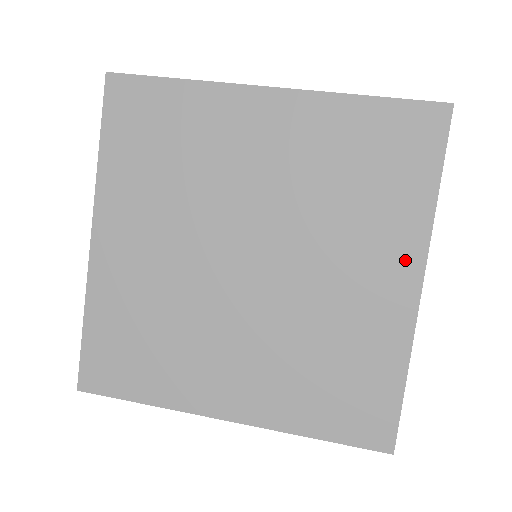
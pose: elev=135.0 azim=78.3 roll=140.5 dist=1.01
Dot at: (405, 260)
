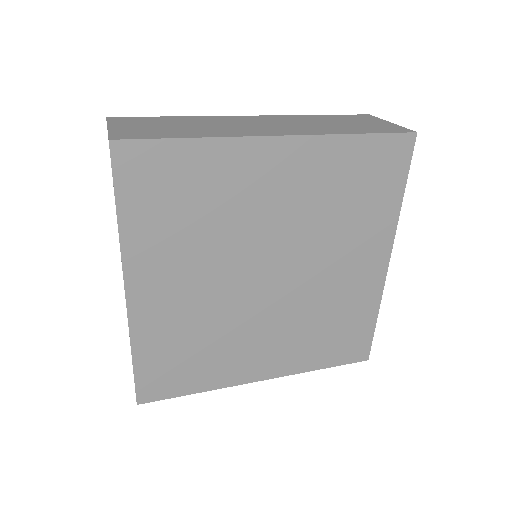
Dot at: (380, 248)
